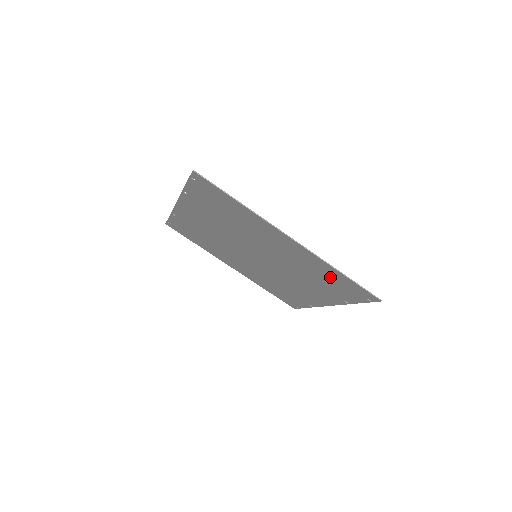
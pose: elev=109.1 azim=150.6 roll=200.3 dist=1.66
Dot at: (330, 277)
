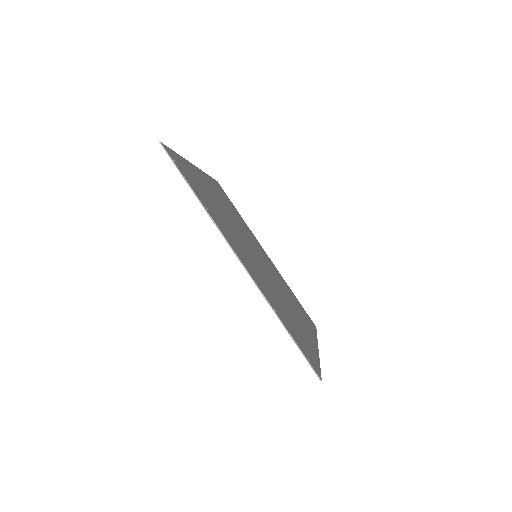
Dot at: occluded
